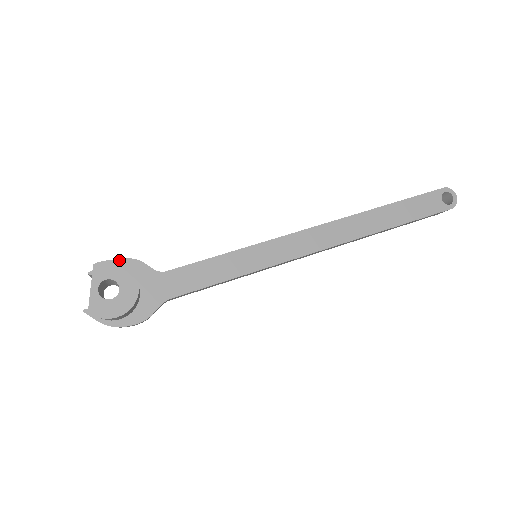
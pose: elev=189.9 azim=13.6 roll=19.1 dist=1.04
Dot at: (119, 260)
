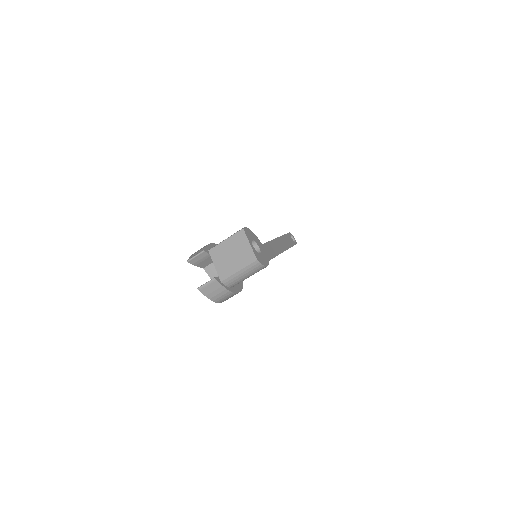
Dot at: (212, 244)
